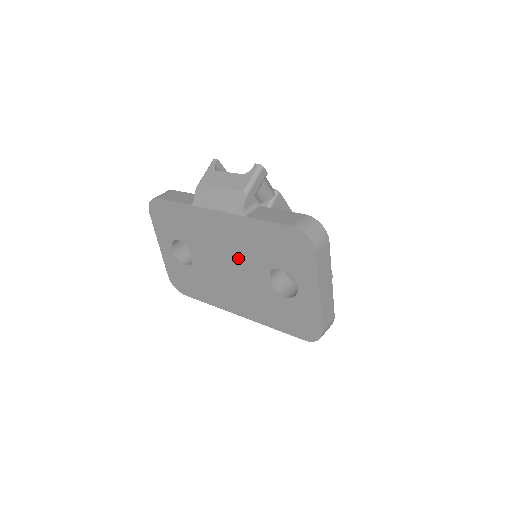
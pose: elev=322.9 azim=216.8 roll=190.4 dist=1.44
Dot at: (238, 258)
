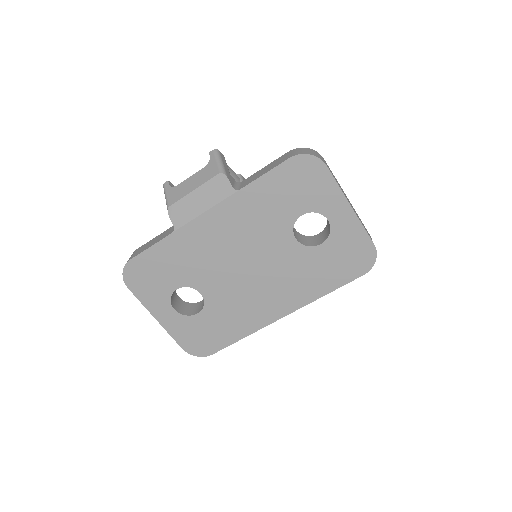
Dot at: (252, 246)
